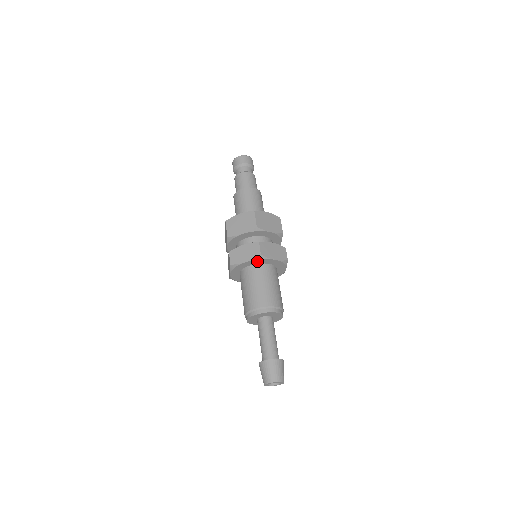
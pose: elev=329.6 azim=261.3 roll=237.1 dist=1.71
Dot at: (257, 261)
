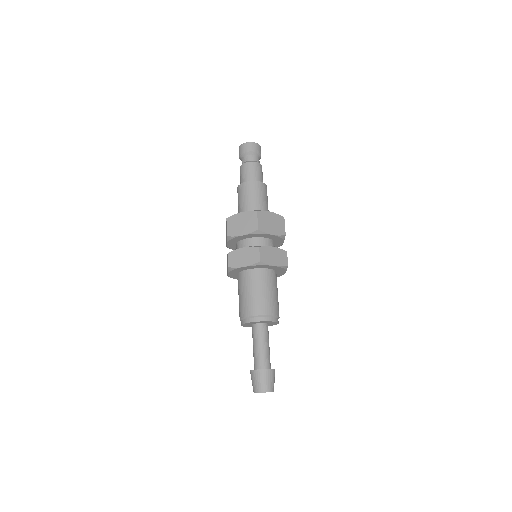
Dot at: (256, 266)
